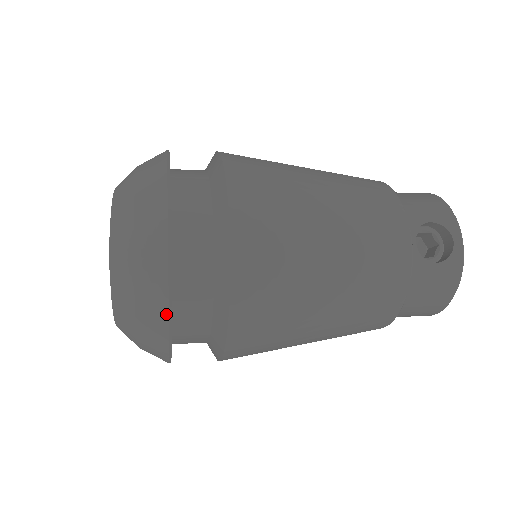
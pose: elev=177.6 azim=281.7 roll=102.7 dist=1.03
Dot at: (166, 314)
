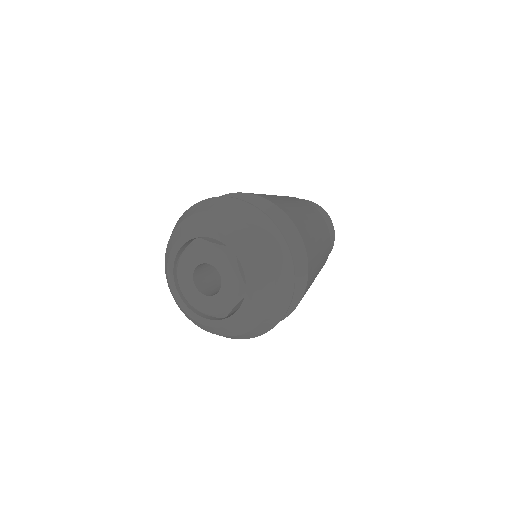
Dot at: occluded
